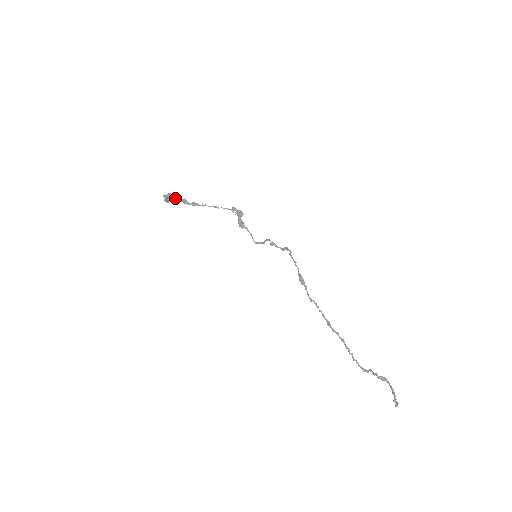
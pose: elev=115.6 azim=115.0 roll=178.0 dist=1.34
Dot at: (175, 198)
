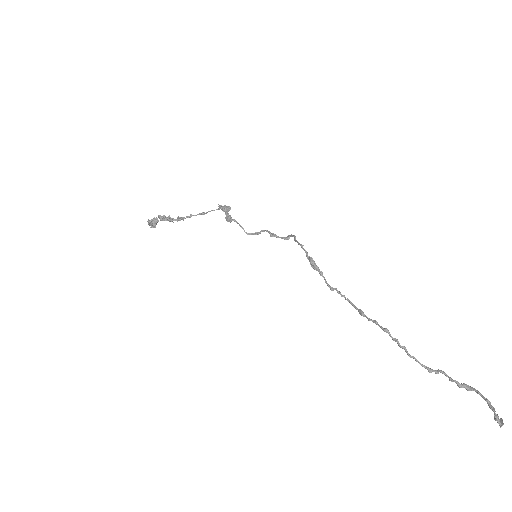
Dot at: occluded
